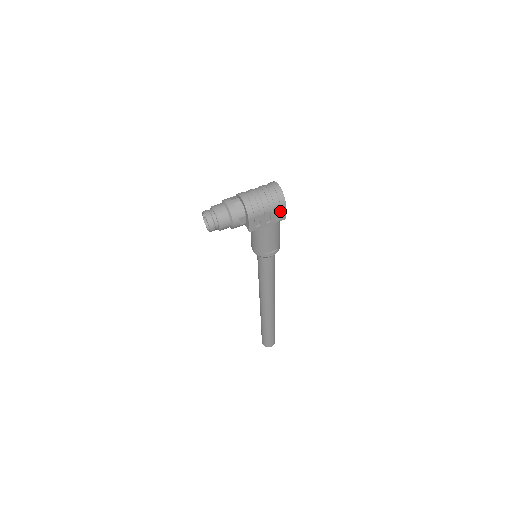
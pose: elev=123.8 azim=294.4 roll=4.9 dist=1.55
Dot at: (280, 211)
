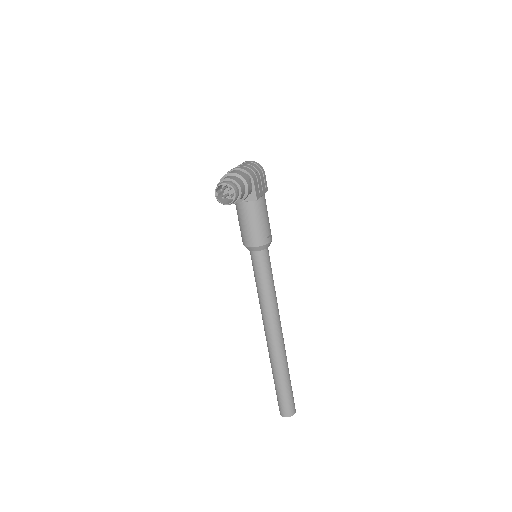
Dot at: (264, 179)
